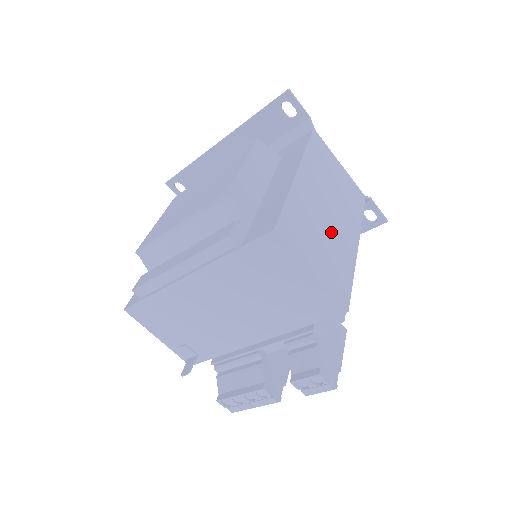
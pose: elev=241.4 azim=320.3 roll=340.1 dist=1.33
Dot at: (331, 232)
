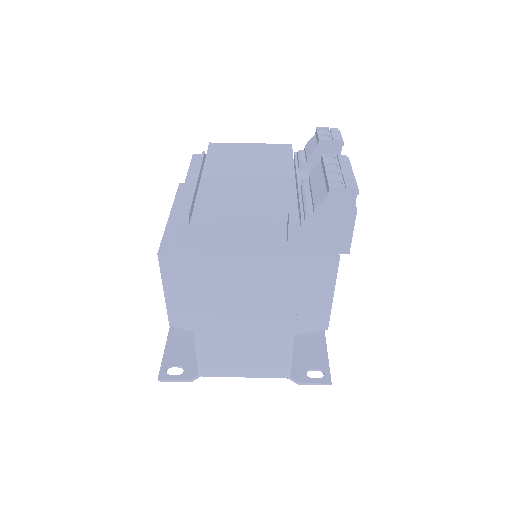
Dot at: occluded
